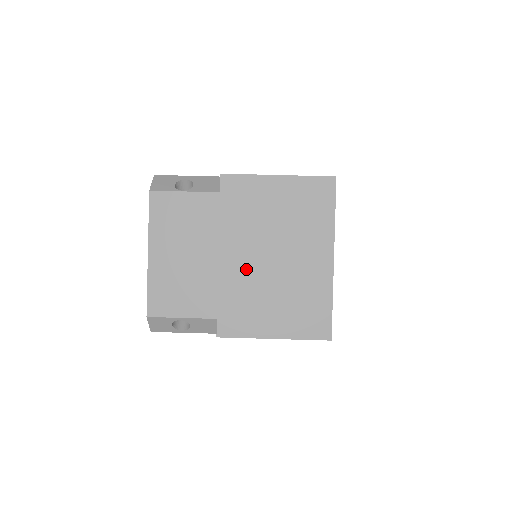
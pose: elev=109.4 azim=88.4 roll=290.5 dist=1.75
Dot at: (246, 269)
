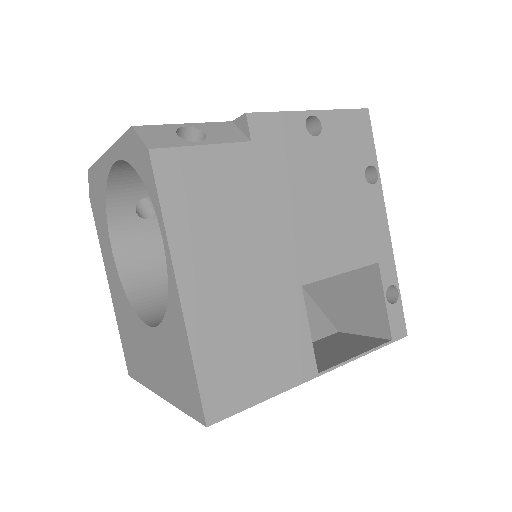
Dot at: occluded
